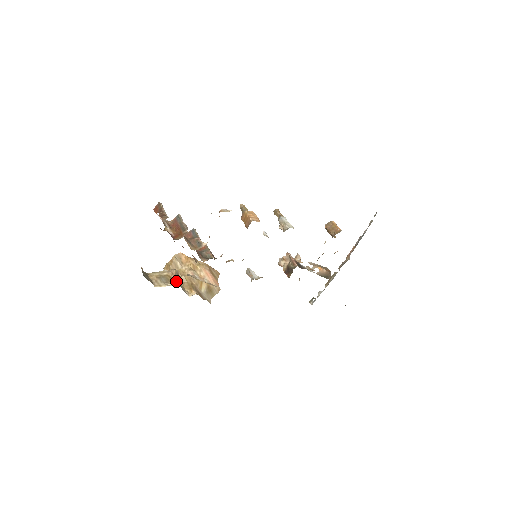
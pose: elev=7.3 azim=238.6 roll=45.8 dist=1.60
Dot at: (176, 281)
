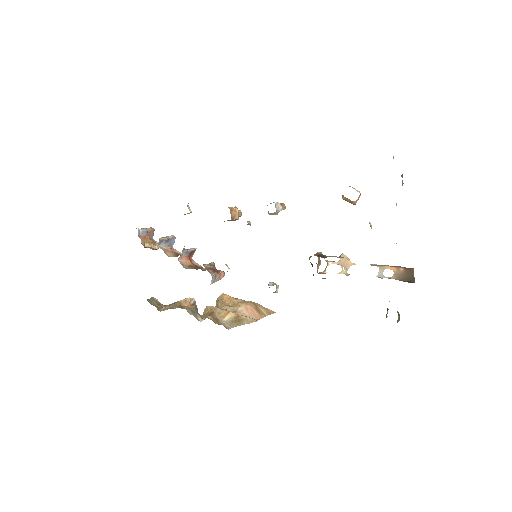
Dot at: (187, 307)
